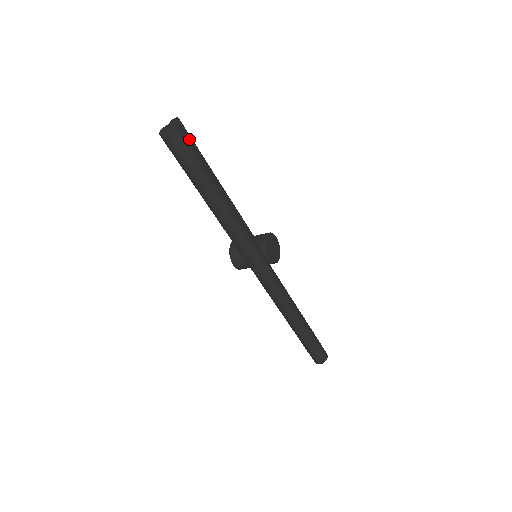
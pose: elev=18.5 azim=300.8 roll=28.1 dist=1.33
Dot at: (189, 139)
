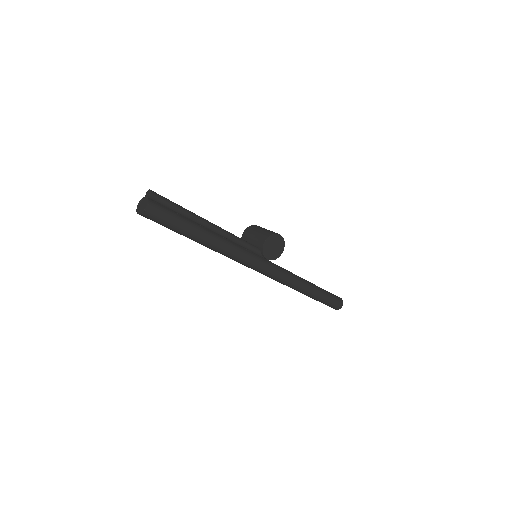
Dot at: (162, 210)
